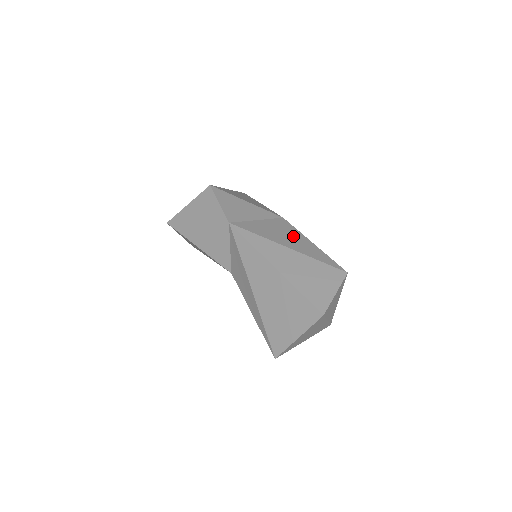
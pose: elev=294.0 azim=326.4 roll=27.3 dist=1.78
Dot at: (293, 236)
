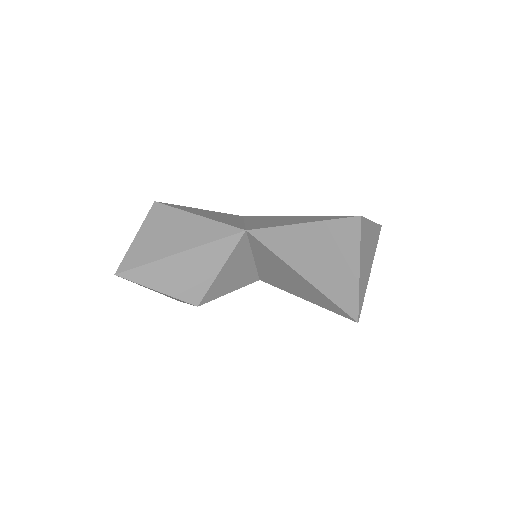
Dot at: occluded
